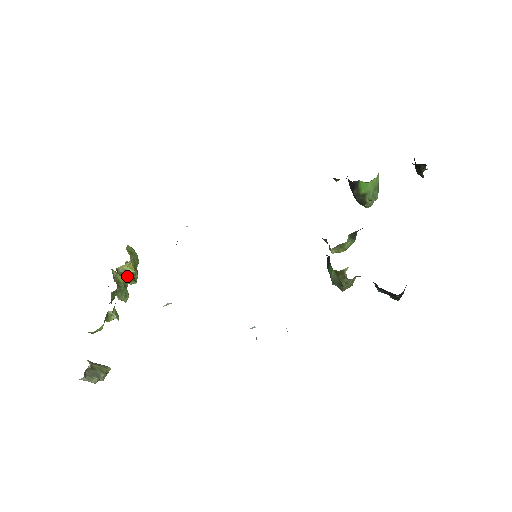
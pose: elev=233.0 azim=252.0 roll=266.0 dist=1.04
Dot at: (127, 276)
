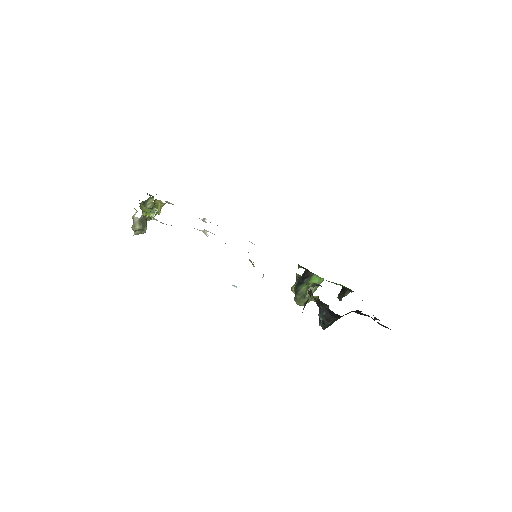
Dot at: occluded
